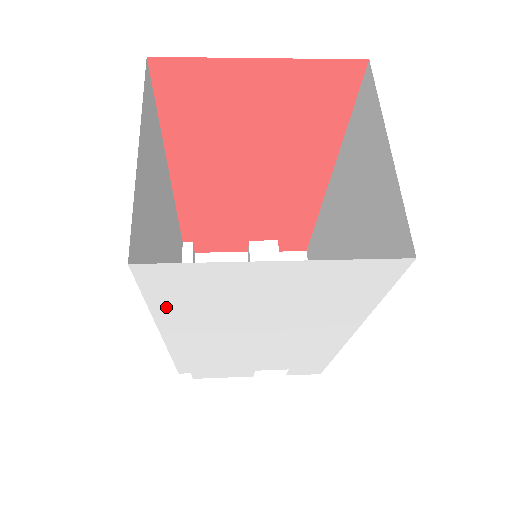
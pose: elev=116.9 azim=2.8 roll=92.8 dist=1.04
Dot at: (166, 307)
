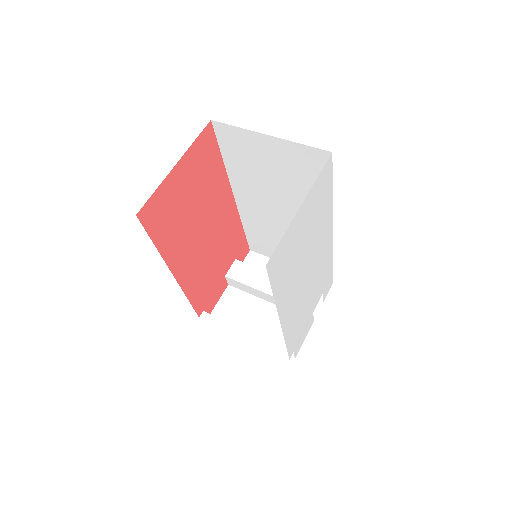
Dot at: (278, 288)
